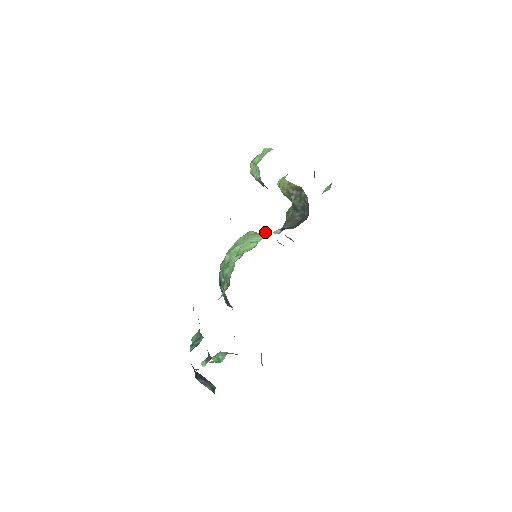
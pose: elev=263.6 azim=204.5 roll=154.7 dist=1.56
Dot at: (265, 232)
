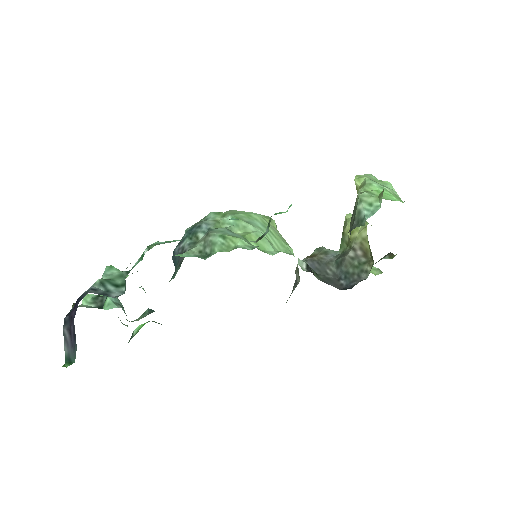
Dot at: occluded
